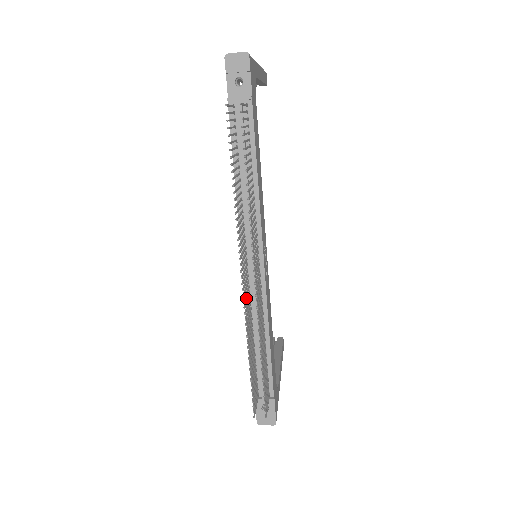
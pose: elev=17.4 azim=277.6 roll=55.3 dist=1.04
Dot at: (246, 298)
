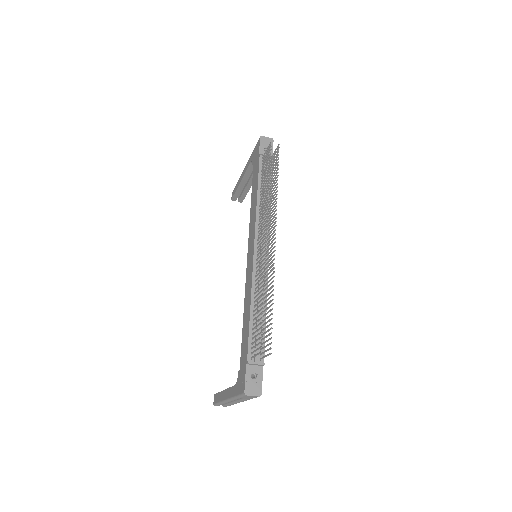
Dot at: (260, 262)
